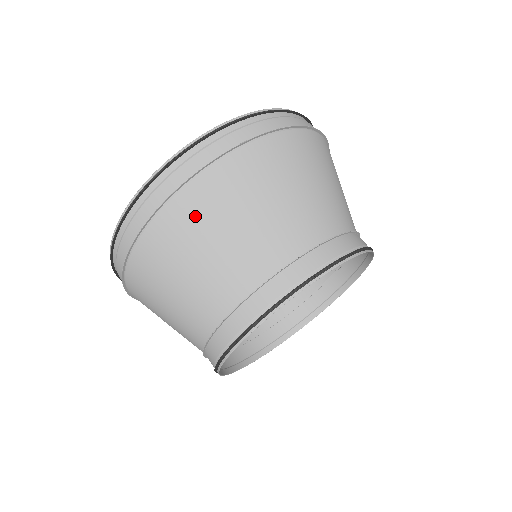
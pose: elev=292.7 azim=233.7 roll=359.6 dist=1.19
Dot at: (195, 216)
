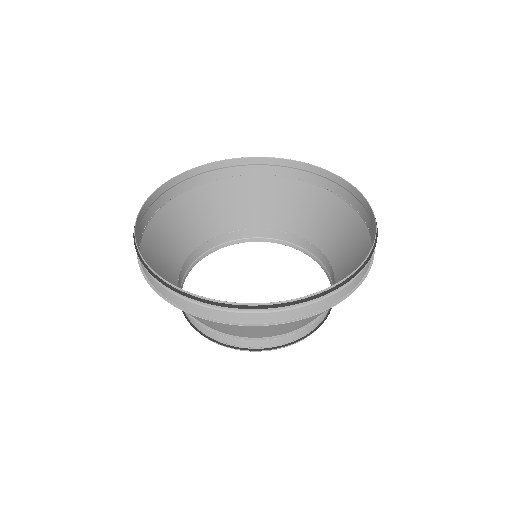
Dot at: (209, 322)
